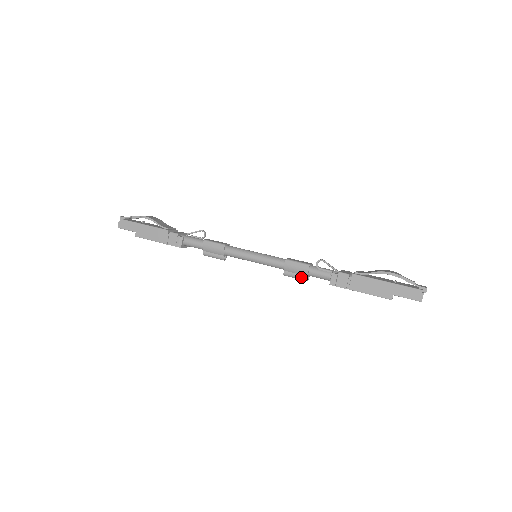
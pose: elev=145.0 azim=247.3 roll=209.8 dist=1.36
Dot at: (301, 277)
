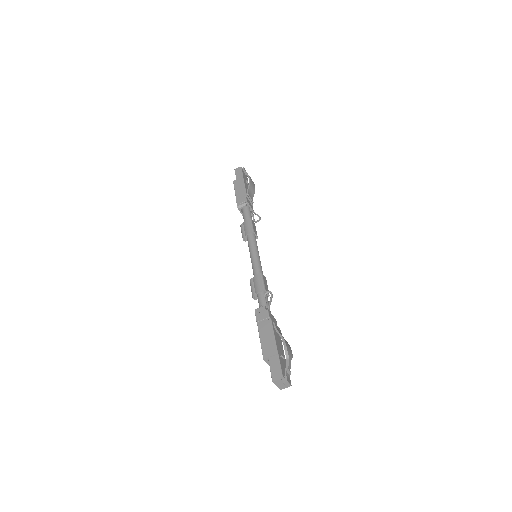
Dot at: (253, 291)
